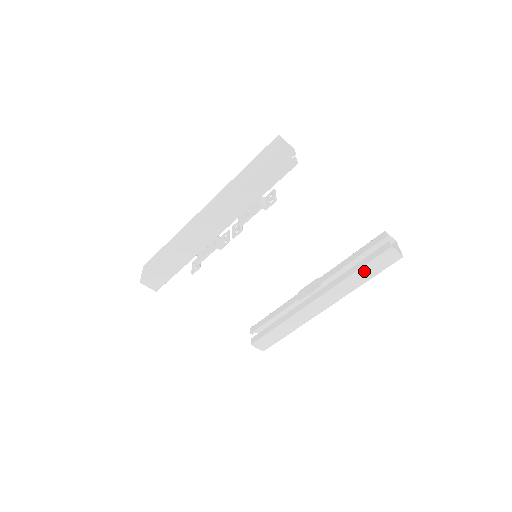
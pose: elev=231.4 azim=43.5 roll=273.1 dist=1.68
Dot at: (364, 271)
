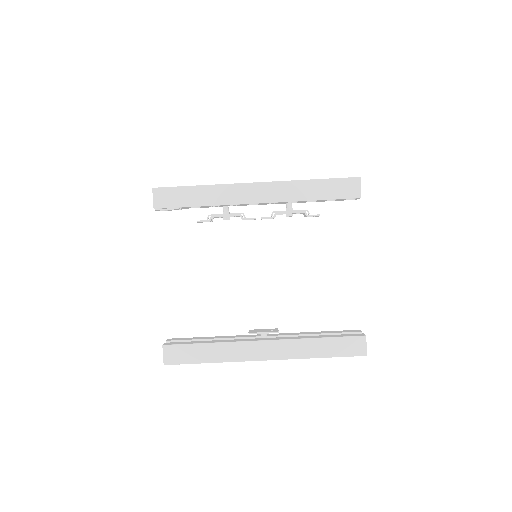
Dot at: (327, 343)
